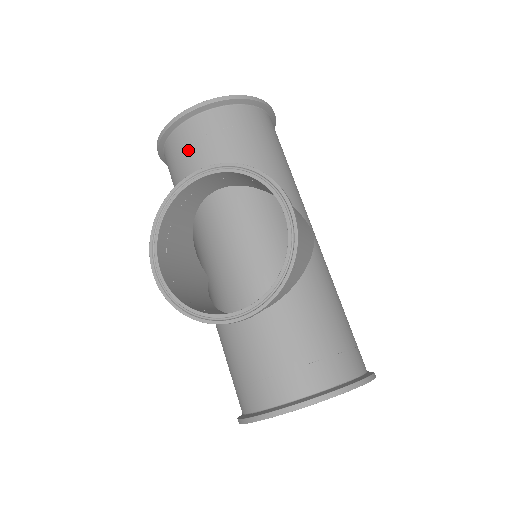
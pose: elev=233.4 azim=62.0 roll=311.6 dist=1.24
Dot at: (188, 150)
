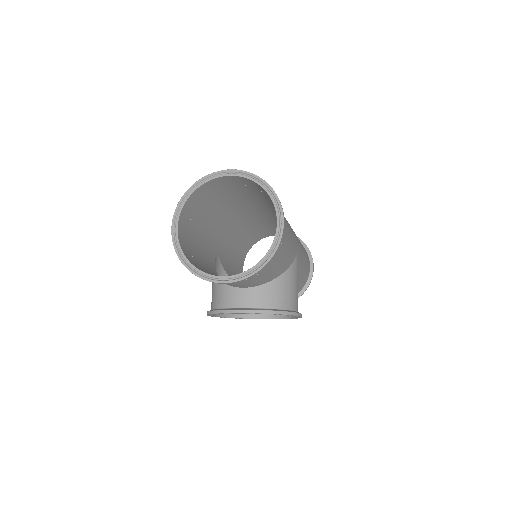
Dot at: occluded
